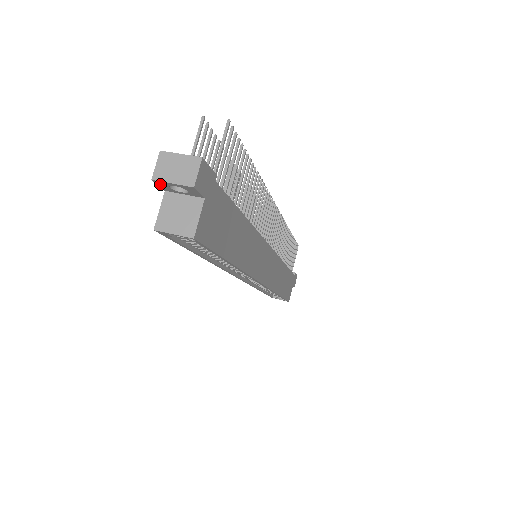
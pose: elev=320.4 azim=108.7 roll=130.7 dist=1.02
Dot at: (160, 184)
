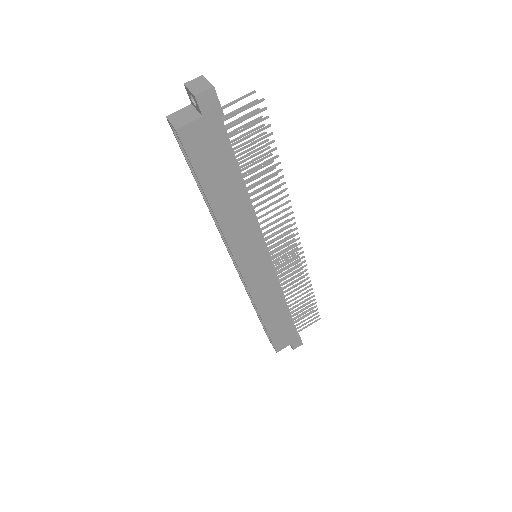
Dot at: (187, 92)
